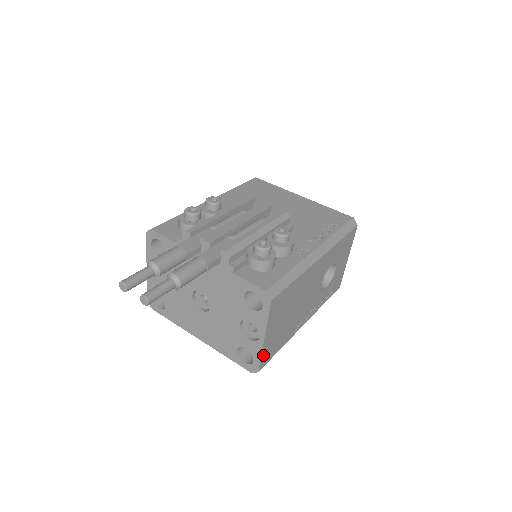
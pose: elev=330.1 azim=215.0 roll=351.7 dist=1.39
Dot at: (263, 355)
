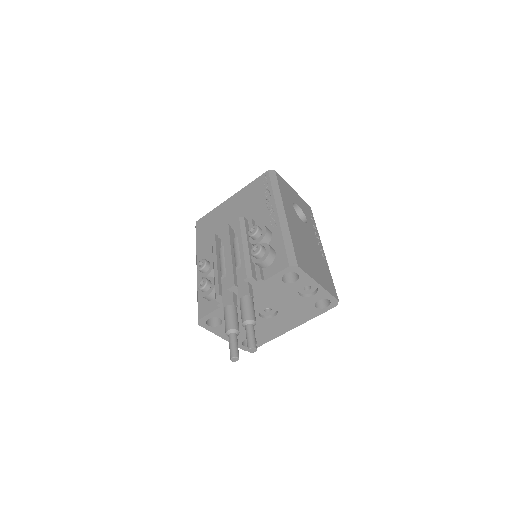
Dot at: (329, 291)
